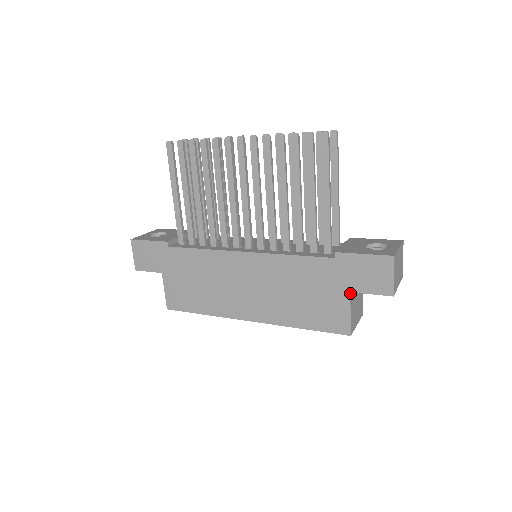
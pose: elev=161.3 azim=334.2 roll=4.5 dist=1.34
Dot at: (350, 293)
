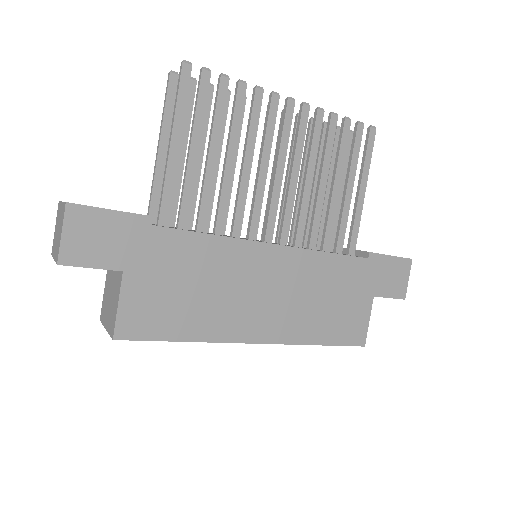
Dot at: (373, 298)
